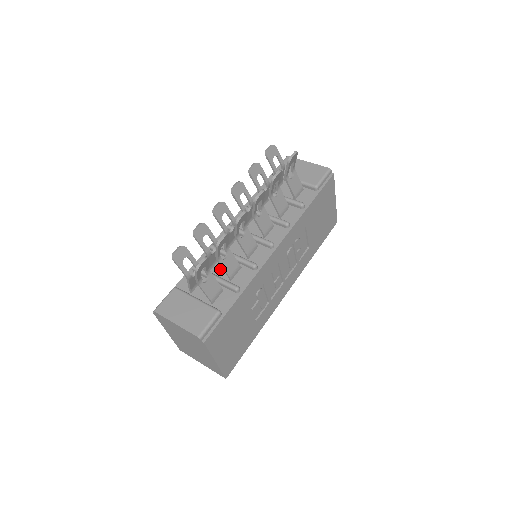
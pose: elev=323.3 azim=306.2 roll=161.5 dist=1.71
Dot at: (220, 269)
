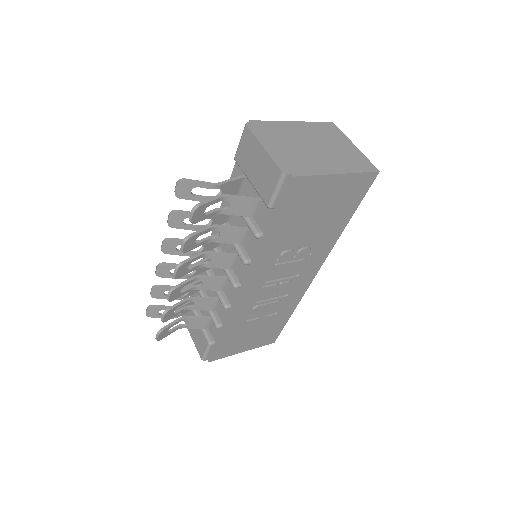
Dot at: (211, 291)
